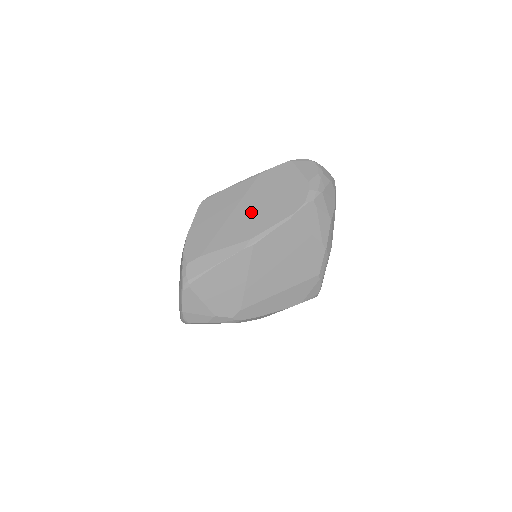
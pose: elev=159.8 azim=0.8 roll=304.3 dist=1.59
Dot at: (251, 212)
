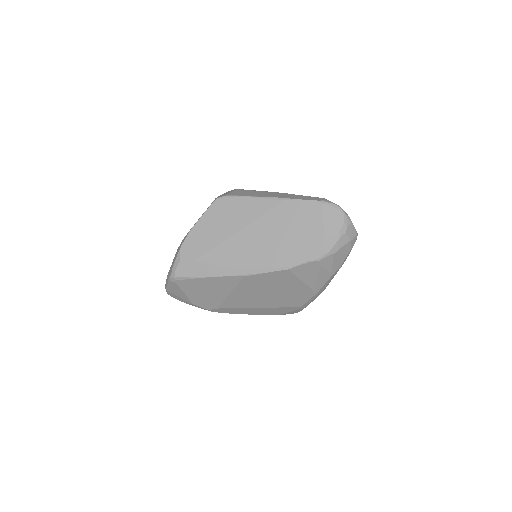
Dot at: (256, 241)
